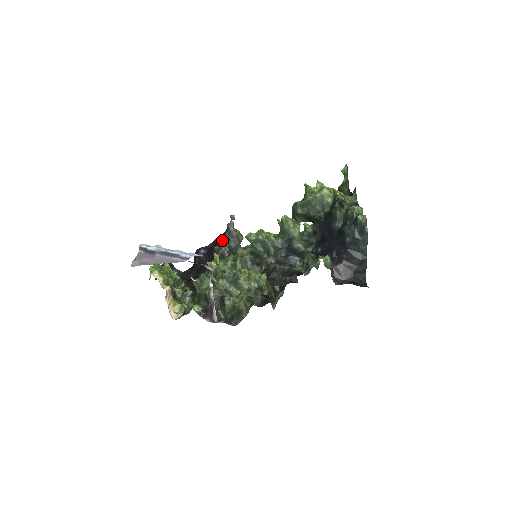
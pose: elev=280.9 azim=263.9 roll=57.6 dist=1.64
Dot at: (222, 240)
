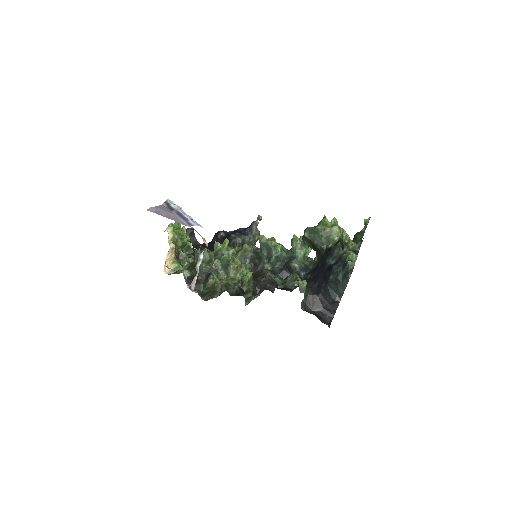
Dot at: (242, 232)
